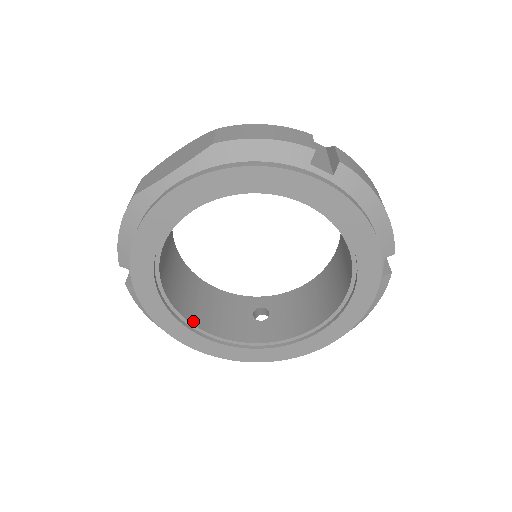
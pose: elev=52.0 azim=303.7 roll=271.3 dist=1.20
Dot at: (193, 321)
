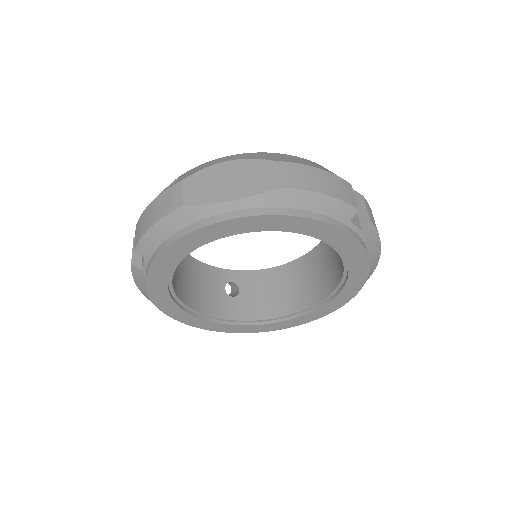
Dot at: (183, 299)
